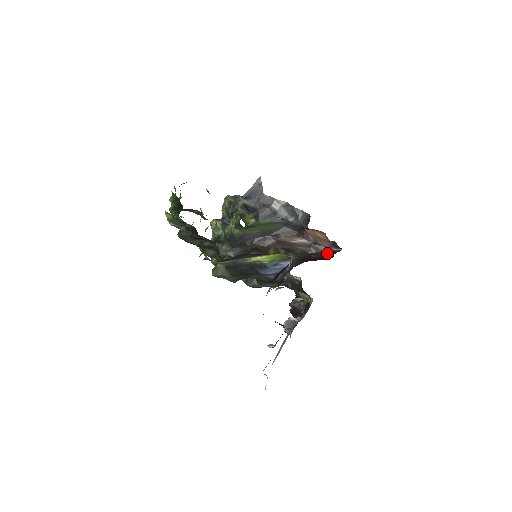
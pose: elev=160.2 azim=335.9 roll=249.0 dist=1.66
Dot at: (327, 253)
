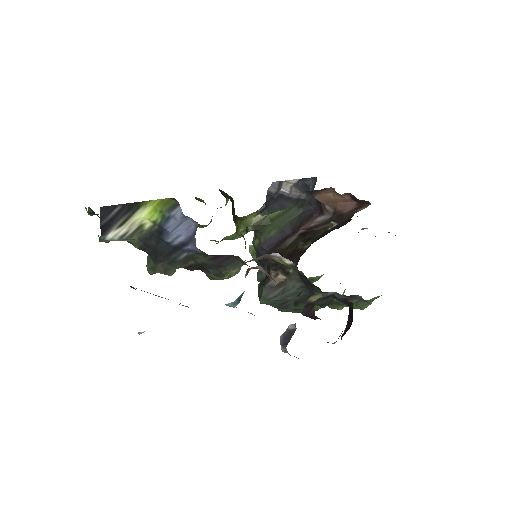
Dot at: (350, 218)
